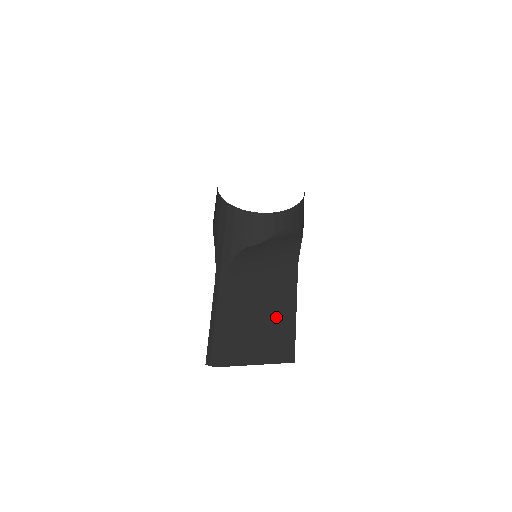
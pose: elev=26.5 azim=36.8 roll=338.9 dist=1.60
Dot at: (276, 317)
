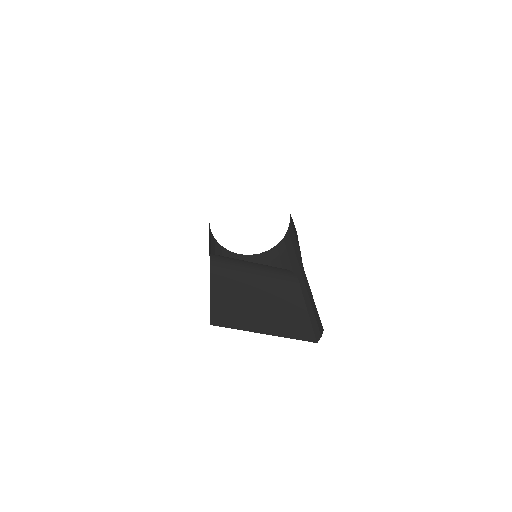
Dot at: (285, 306)
